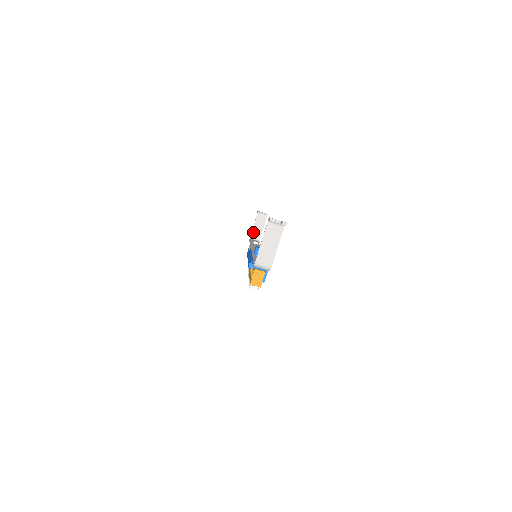
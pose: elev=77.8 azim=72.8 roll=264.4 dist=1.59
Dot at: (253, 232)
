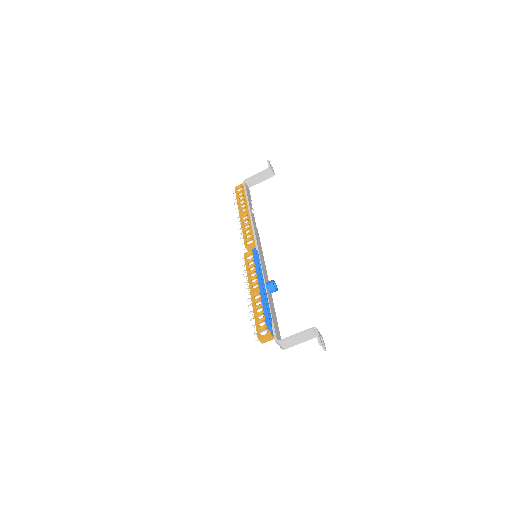
Dot at: (251, 178)
